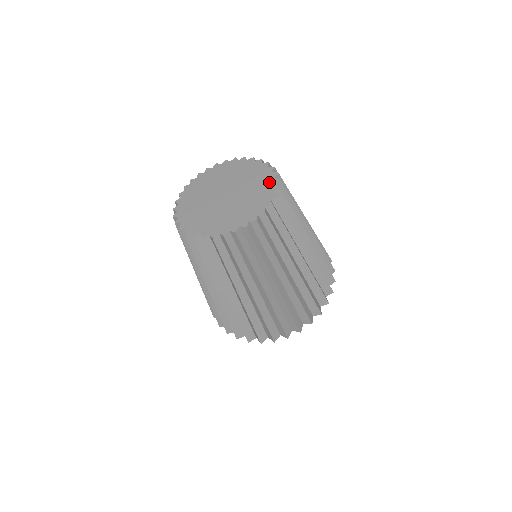
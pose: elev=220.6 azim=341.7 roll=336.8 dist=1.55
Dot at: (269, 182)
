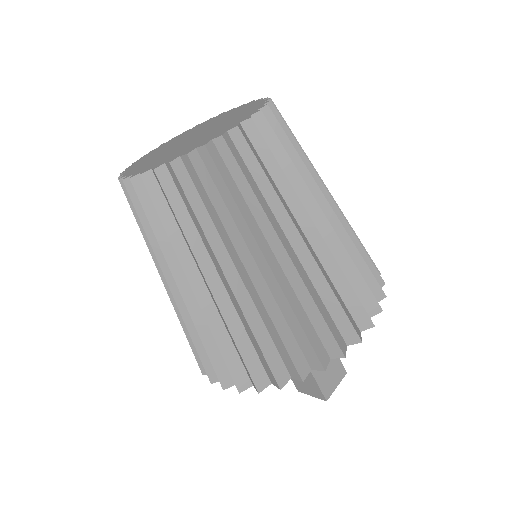
Dot at: (252, 110)
